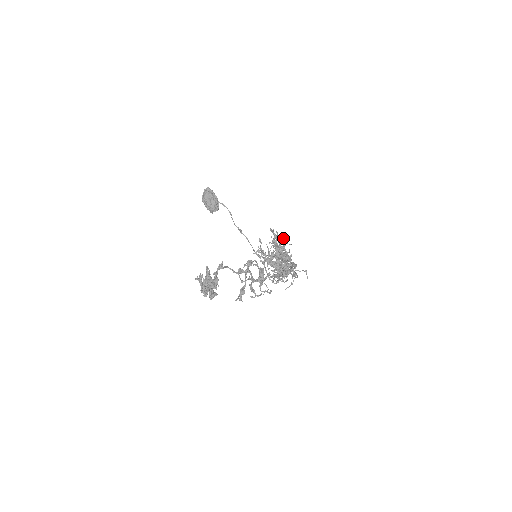
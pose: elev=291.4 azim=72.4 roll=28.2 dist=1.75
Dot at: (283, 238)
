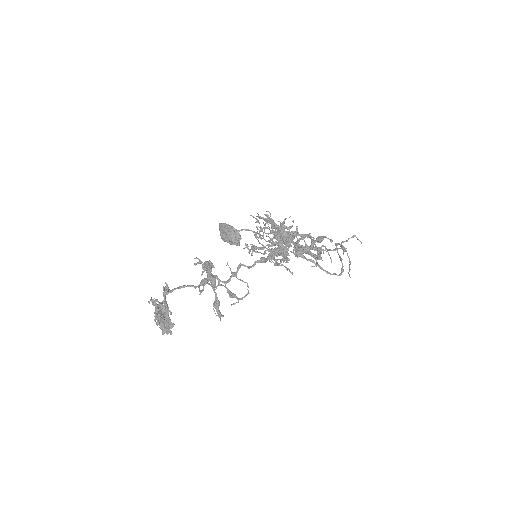
Dot at: (270, 215)
